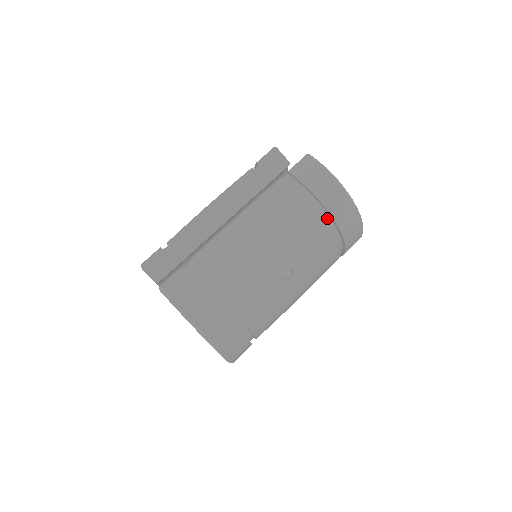
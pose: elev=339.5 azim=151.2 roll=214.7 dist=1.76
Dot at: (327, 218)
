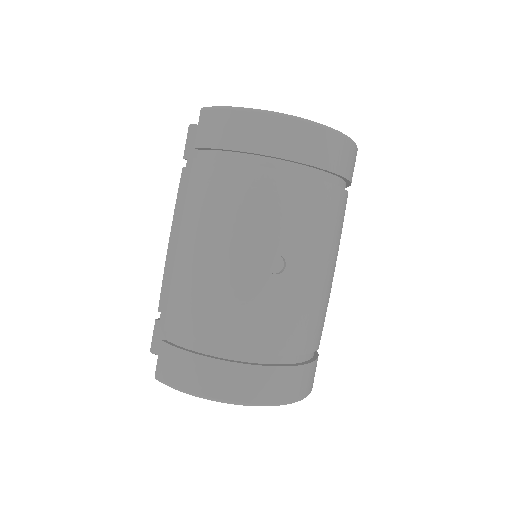
Dot at: (274, 163)
